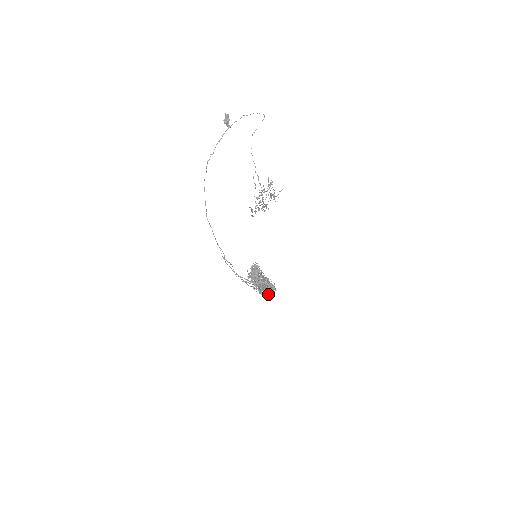
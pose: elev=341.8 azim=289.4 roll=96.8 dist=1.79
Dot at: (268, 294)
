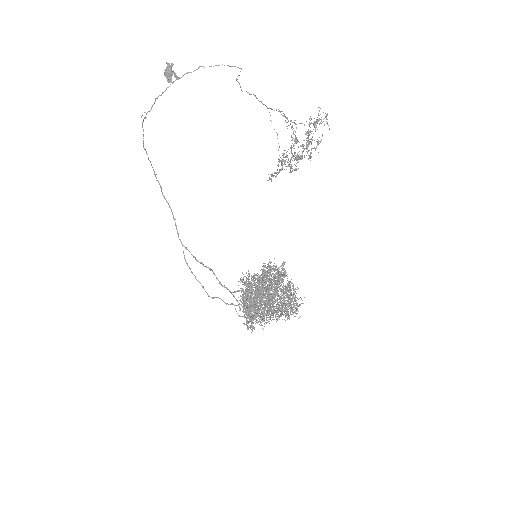
Dot at: occluded
